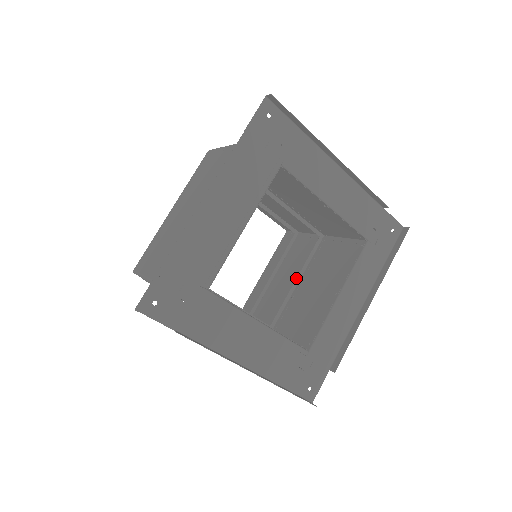
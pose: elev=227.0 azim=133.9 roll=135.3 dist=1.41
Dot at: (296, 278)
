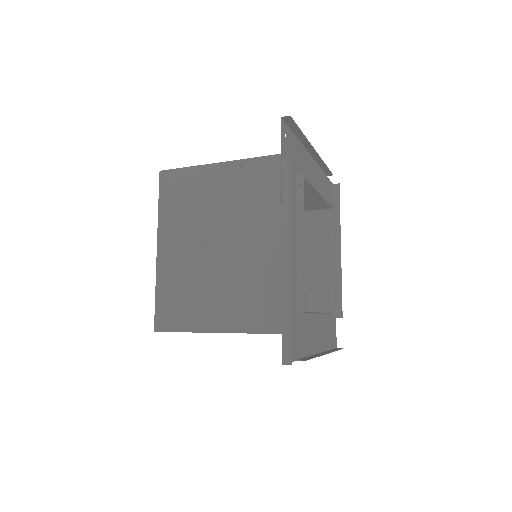
Dot at: occluded
